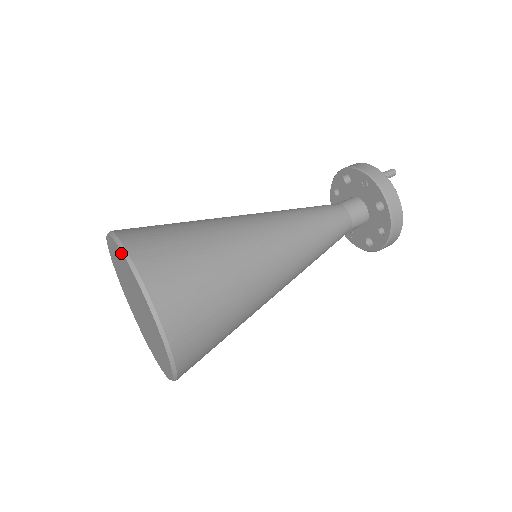
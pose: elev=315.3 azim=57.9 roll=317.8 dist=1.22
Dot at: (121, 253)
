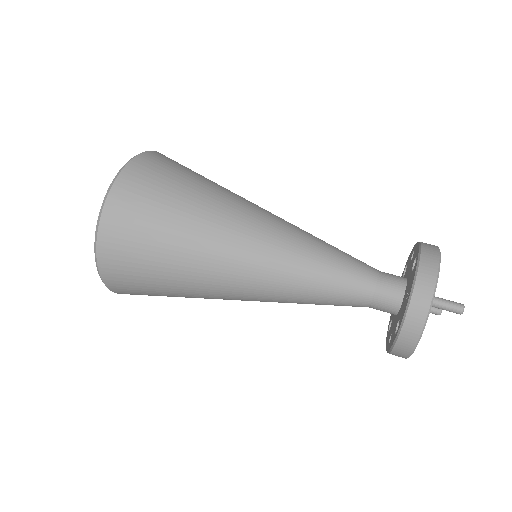
Dot at: (106, 200)
